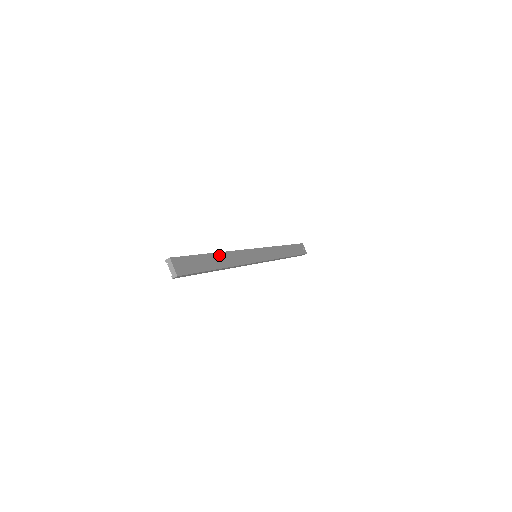
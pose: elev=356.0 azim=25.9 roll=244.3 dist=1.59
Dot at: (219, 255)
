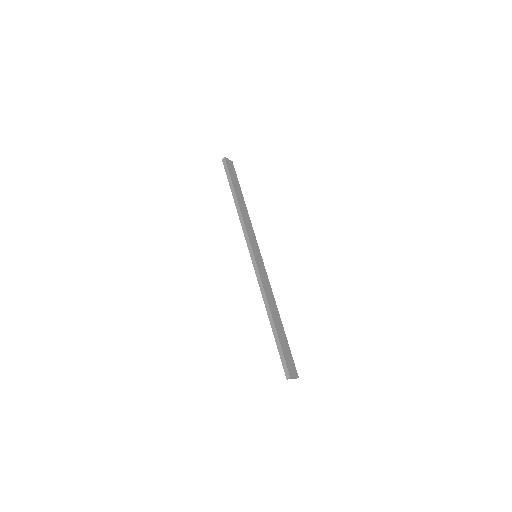
Dot at: (273, 314)
